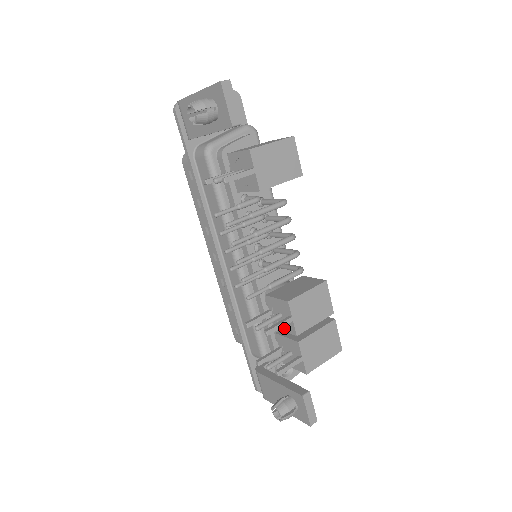
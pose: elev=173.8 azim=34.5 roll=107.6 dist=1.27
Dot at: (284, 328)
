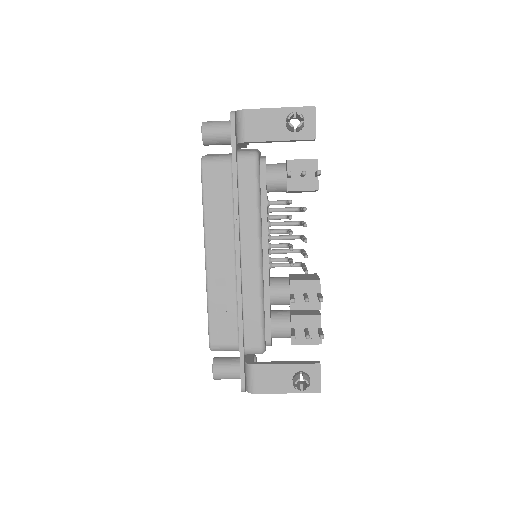
Dot at: (306, 306)
